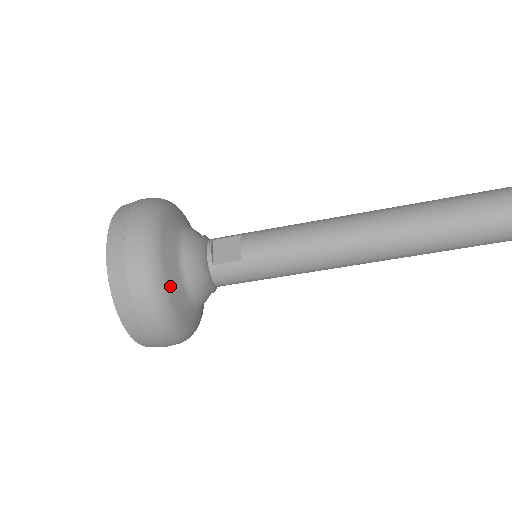
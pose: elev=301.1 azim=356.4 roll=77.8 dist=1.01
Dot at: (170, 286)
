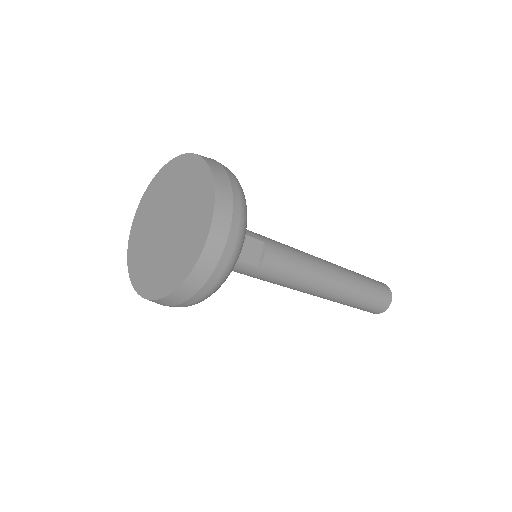
Dot at: occluded
